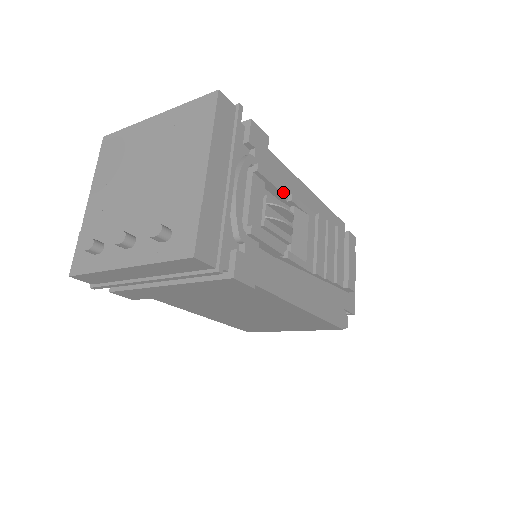
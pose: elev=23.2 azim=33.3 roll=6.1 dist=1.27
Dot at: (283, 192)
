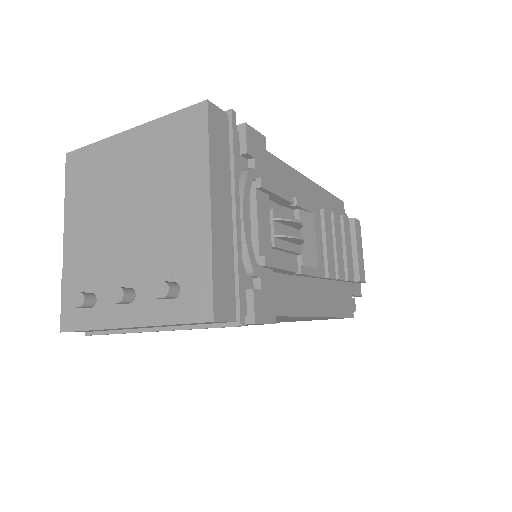
Dot at: (288, 199)
